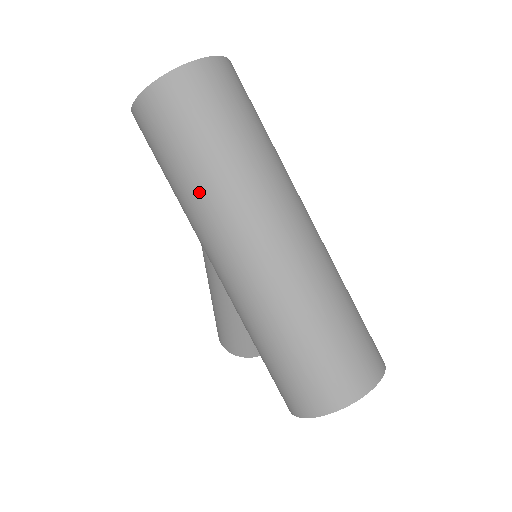
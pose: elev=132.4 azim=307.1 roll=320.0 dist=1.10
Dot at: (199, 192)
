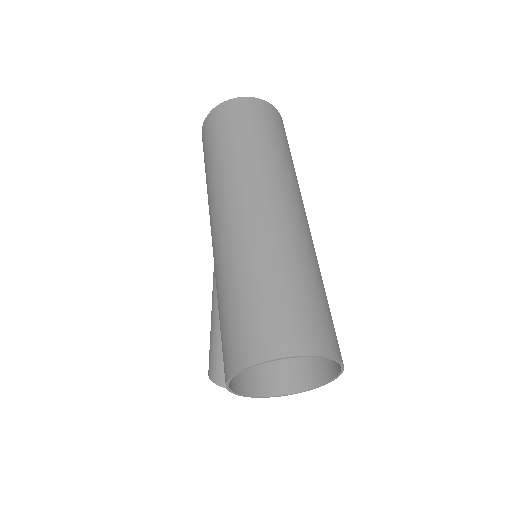
Dot at: (219, 168)
